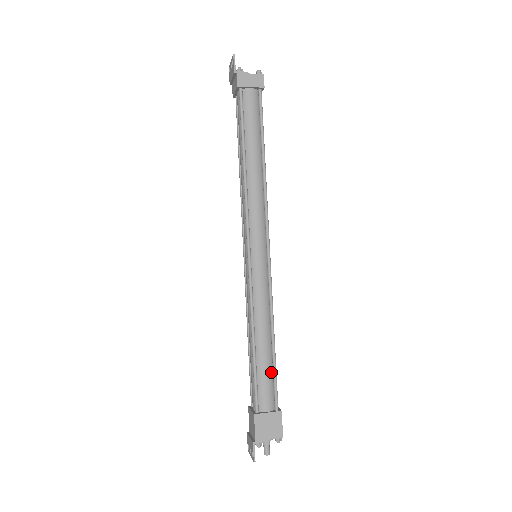
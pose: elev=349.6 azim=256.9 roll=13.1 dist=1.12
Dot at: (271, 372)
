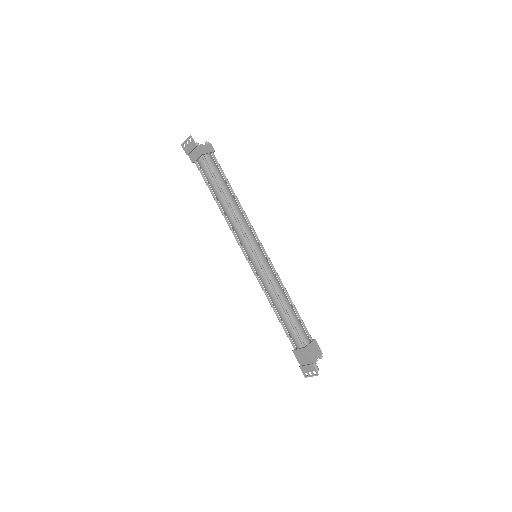
Dot at: (299, 320)
